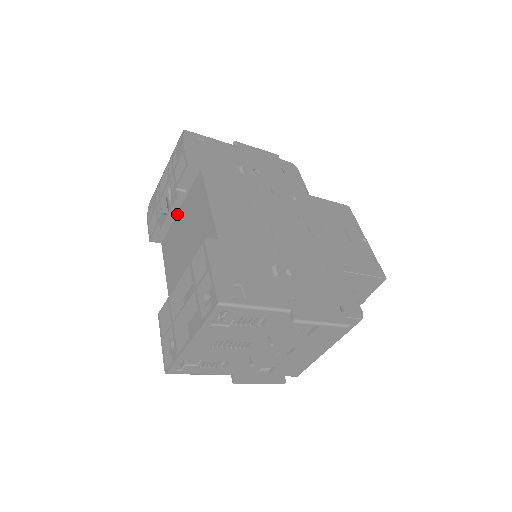
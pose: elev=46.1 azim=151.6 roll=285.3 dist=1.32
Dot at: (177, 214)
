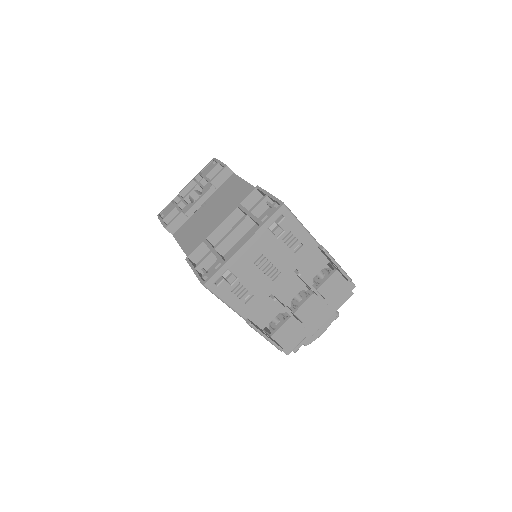
Dot at: (200, 208)
